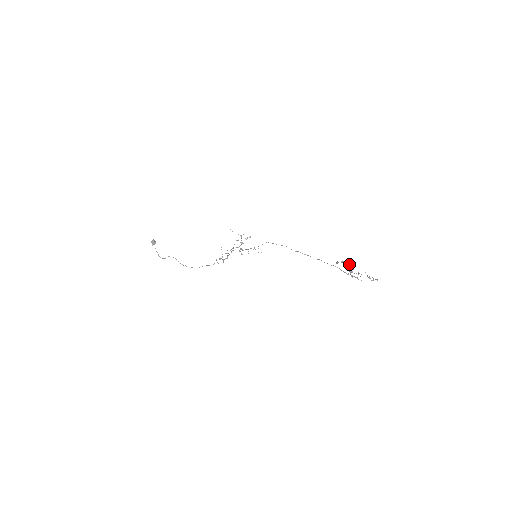
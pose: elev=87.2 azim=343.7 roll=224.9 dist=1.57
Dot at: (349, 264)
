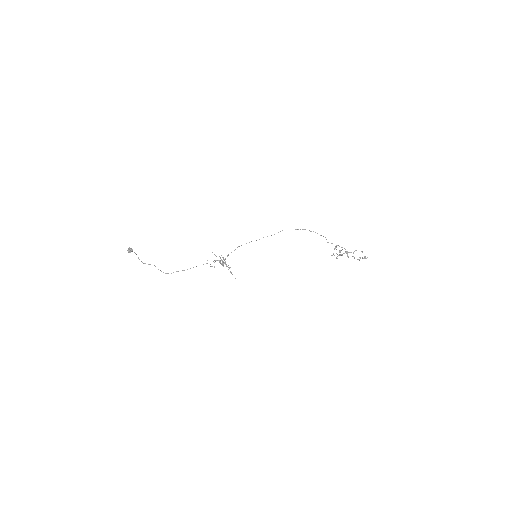
Dot at: occluded
